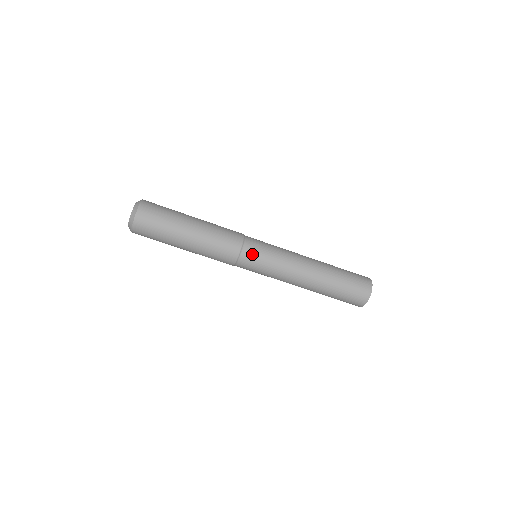
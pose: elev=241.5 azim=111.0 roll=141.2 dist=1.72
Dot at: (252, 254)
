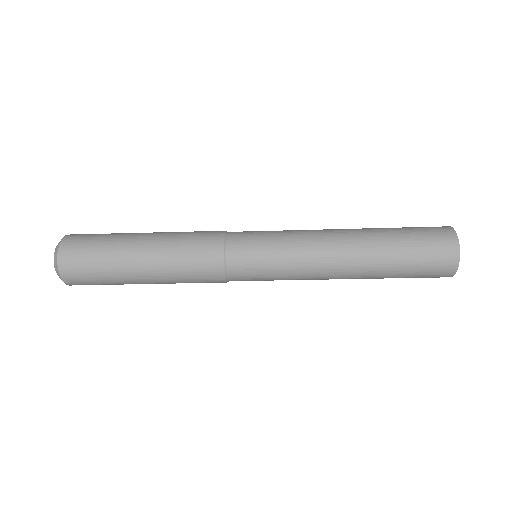
Dot at: (245, 277)
